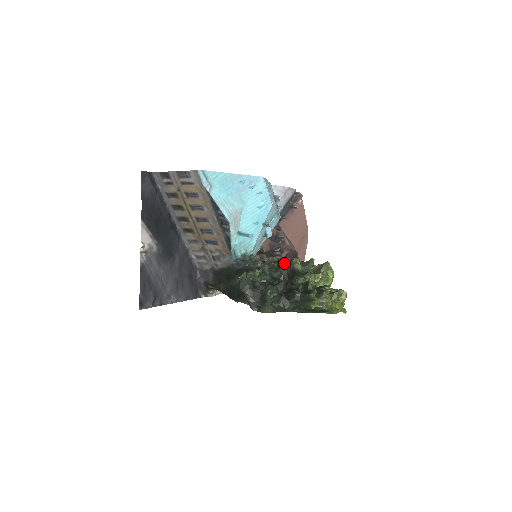
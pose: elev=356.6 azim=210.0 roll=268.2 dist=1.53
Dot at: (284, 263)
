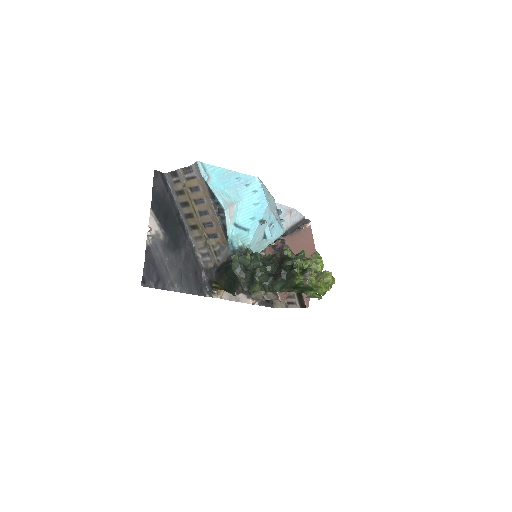
Dot at: (277, 254)
